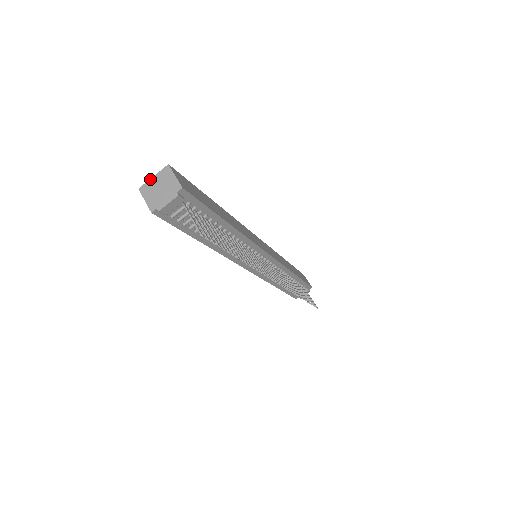
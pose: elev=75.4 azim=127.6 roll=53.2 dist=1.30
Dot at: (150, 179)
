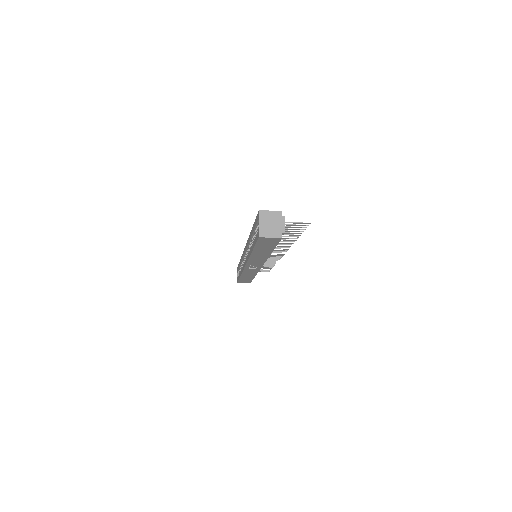
Dot at: (259, 226)
